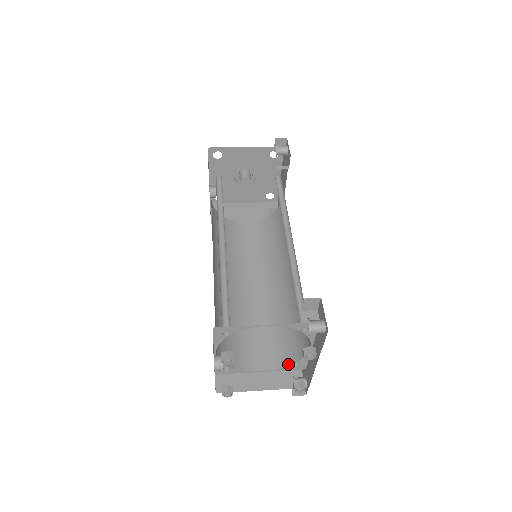
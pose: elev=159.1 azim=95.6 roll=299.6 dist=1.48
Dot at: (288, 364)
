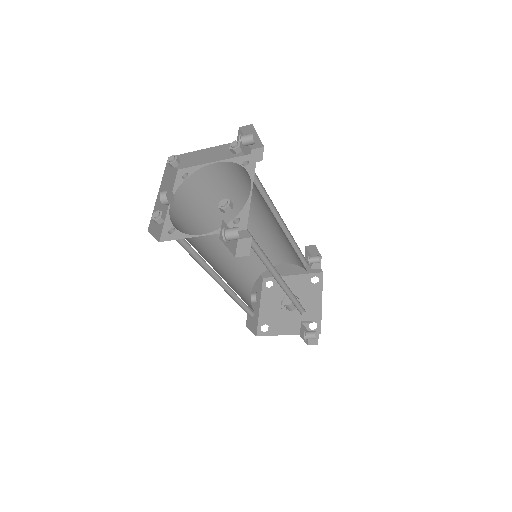
Dot at: (230, 223)
